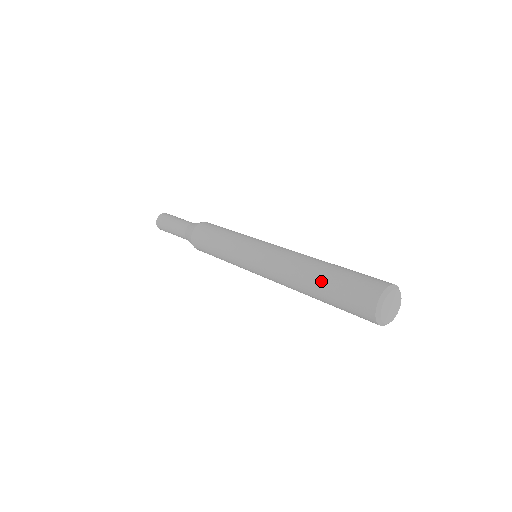
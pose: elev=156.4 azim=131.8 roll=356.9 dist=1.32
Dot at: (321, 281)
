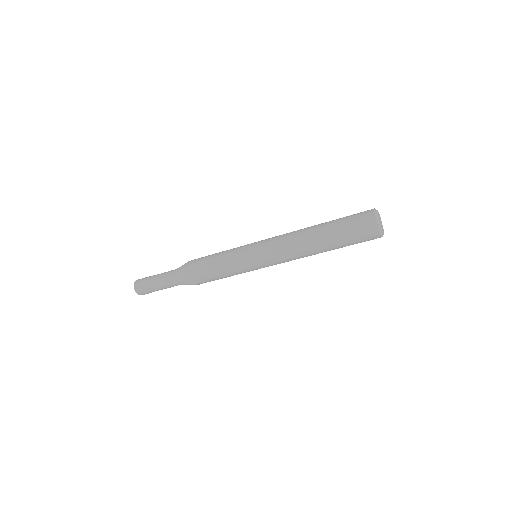
Dot at: (329, 234)
